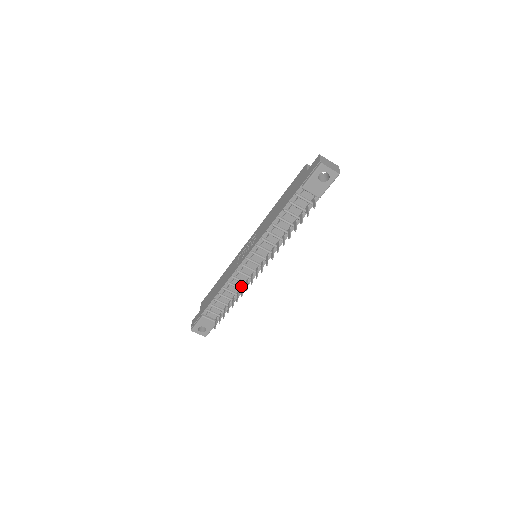
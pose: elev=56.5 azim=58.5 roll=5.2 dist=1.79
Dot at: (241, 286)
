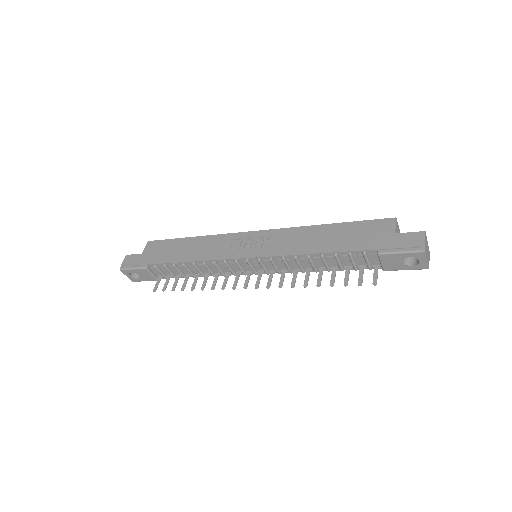
Dot at: (215, 272)
